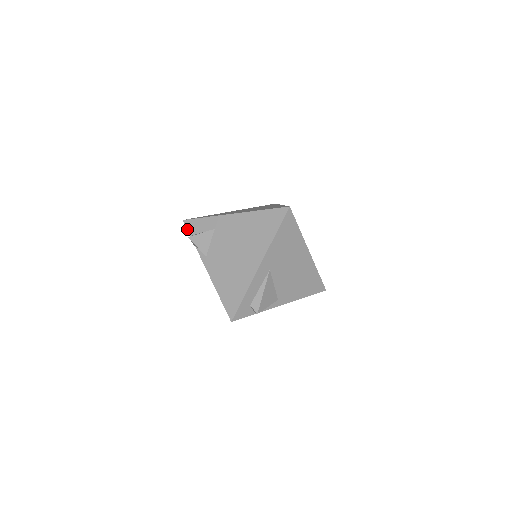
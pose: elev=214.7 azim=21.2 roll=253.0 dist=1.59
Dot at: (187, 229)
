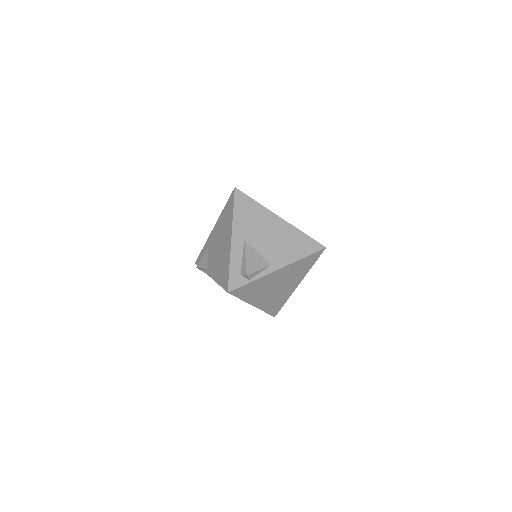
Dot at: occluded
